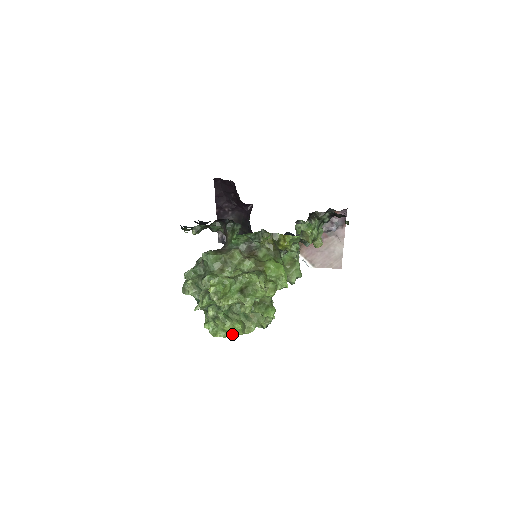
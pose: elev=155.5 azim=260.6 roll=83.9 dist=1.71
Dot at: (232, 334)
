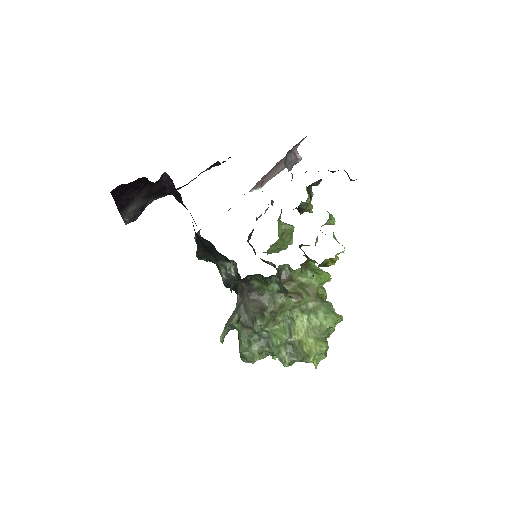
Dot at: occluded
